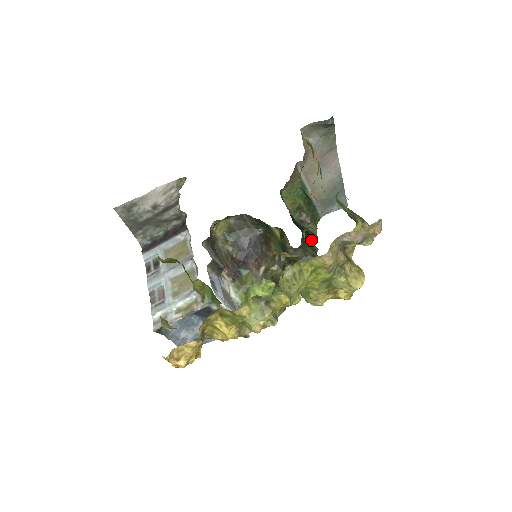
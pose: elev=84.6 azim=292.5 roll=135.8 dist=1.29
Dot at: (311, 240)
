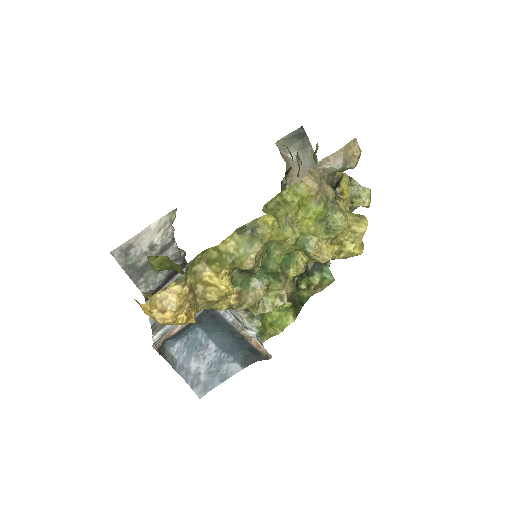
Dot at: occluded
